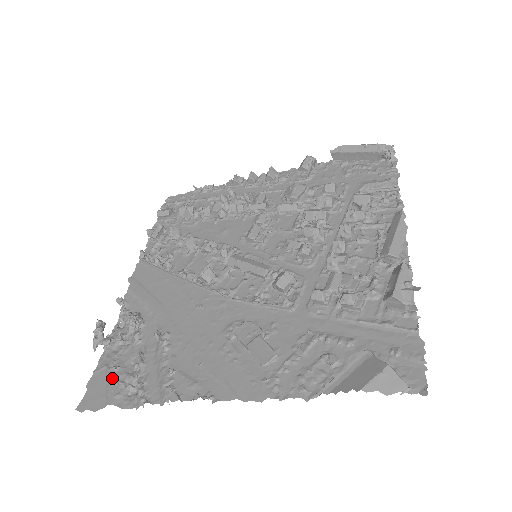
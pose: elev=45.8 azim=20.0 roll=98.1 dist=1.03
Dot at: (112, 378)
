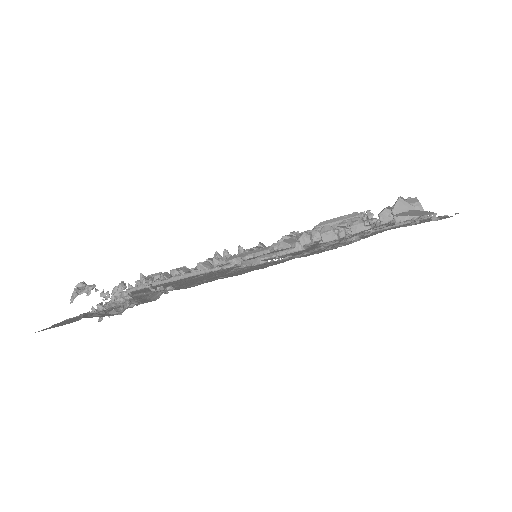
Dot at: (89, 314)
